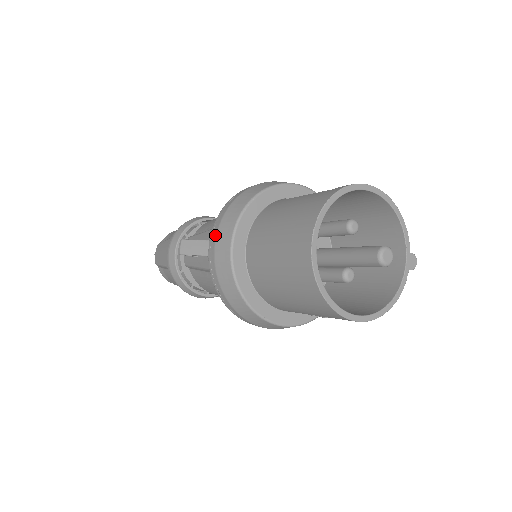
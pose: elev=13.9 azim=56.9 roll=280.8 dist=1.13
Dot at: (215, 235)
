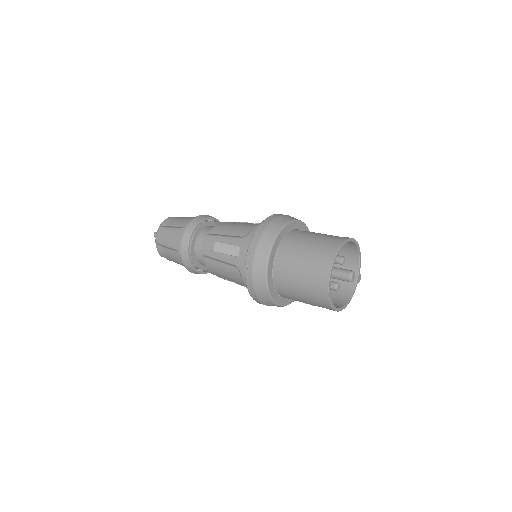
Dot at: (254, 249)
